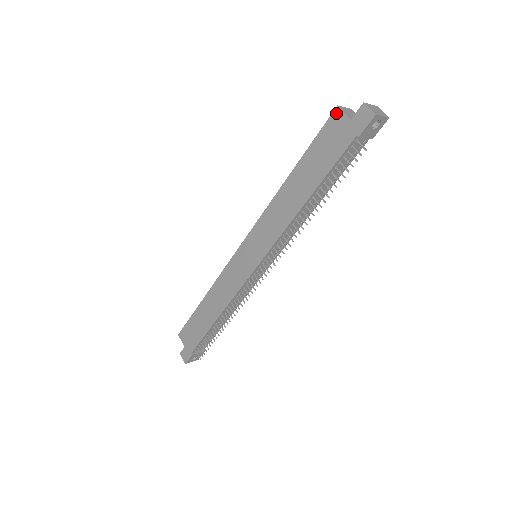
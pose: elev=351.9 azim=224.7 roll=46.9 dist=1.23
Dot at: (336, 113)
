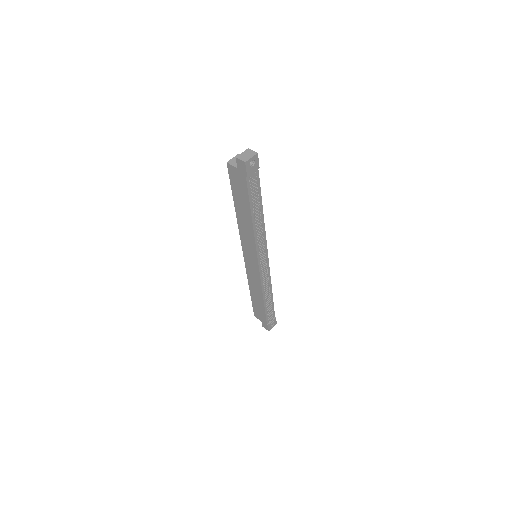
Dot at: (229, 167)
